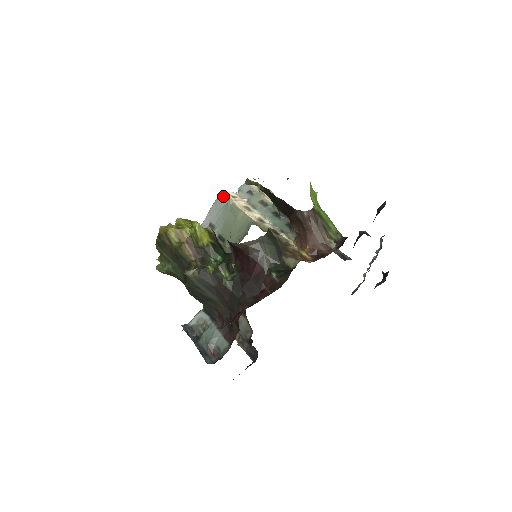
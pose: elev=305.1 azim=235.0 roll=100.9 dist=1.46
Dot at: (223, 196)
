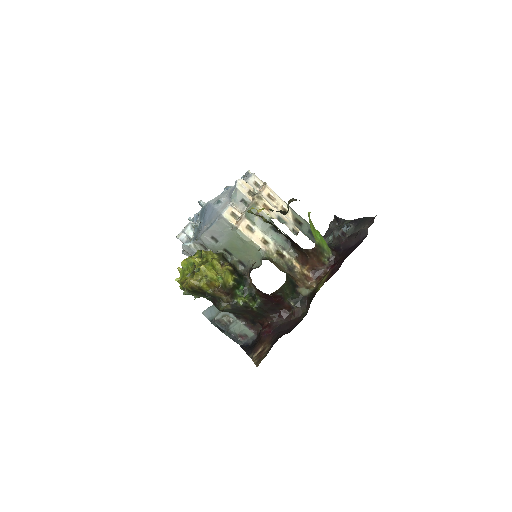
Dot at: (225, 220)
